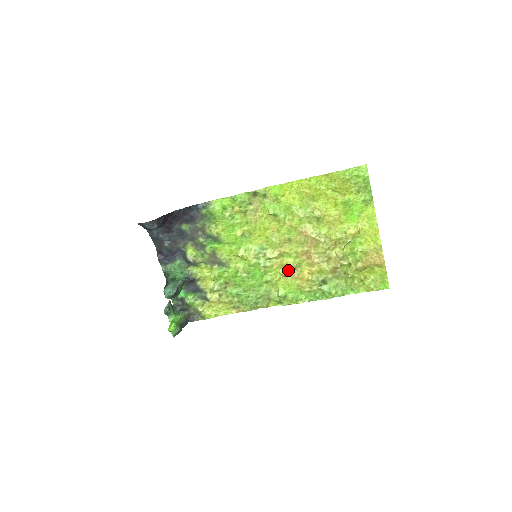
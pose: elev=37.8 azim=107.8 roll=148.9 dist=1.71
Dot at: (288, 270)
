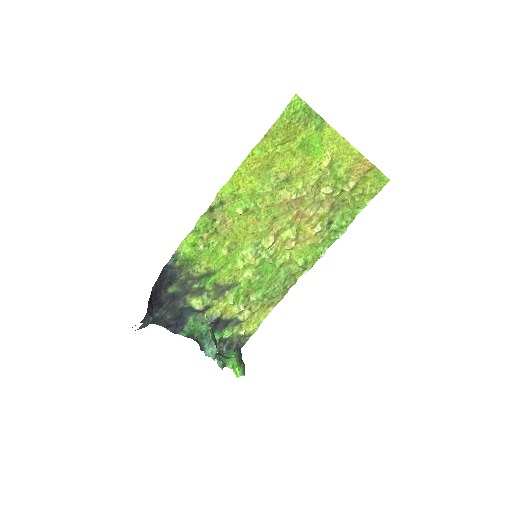
Dot at: (292, 241)
